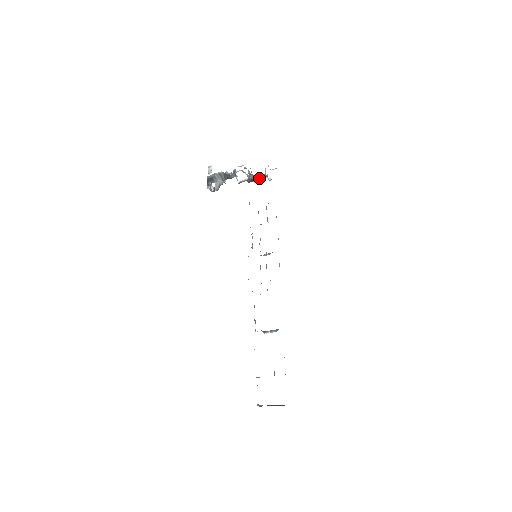
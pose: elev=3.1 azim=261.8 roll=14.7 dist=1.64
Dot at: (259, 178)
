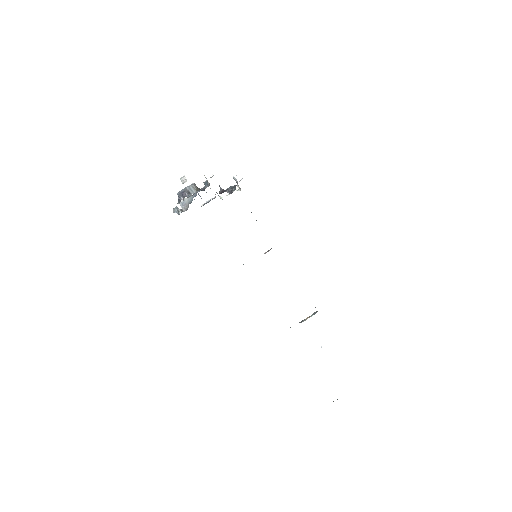
Dot at: (228, 190)
